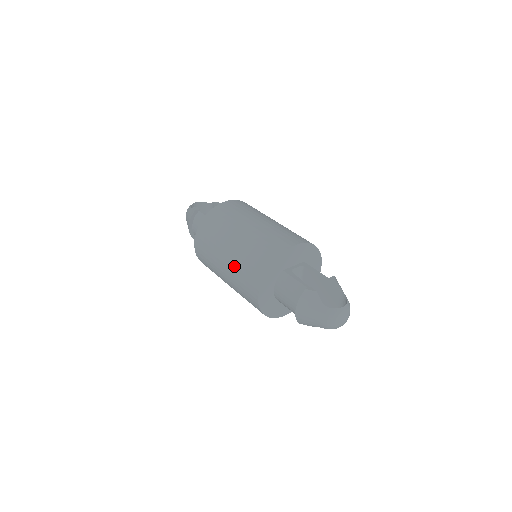
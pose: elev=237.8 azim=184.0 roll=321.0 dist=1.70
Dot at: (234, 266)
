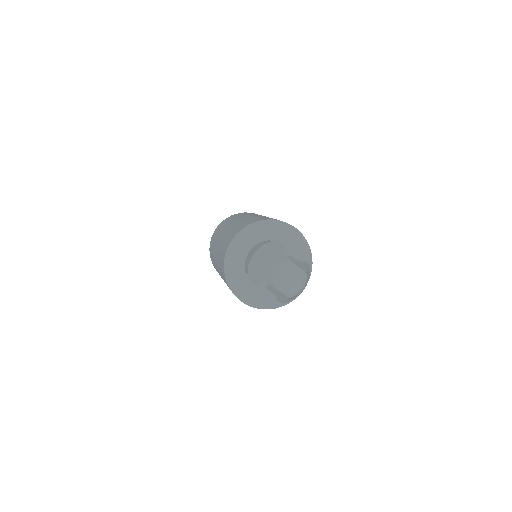
Dot at: (233, 226)
